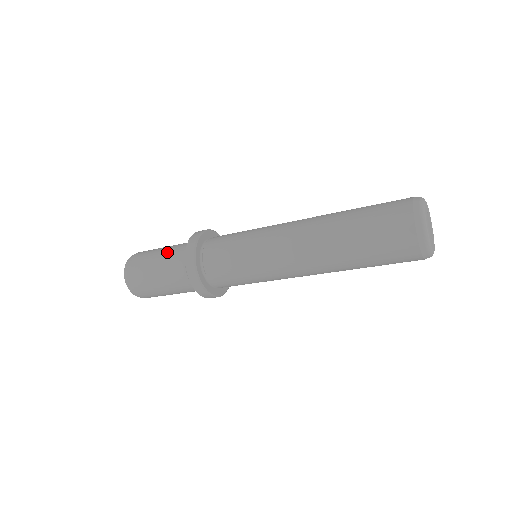
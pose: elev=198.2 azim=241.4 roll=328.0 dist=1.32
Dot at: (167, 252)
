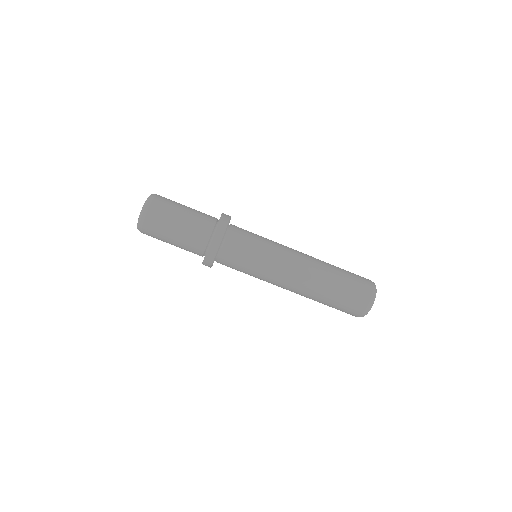
Dot at: (196, 210)
